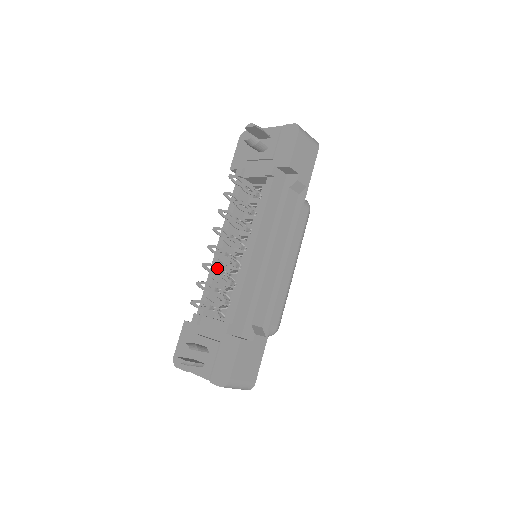
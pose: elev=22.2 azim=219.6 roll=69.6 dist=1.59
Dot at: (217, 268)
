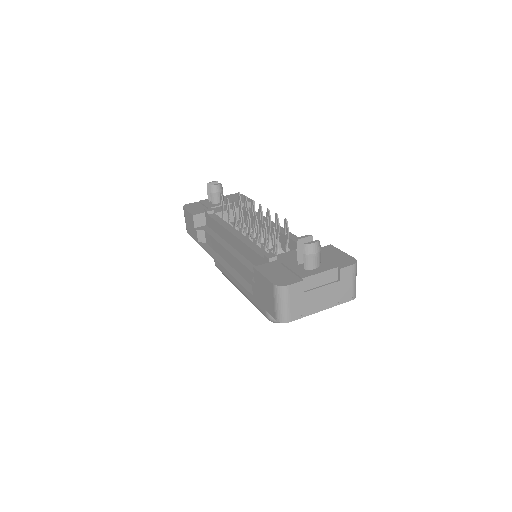
Dot at: (256, 232)
